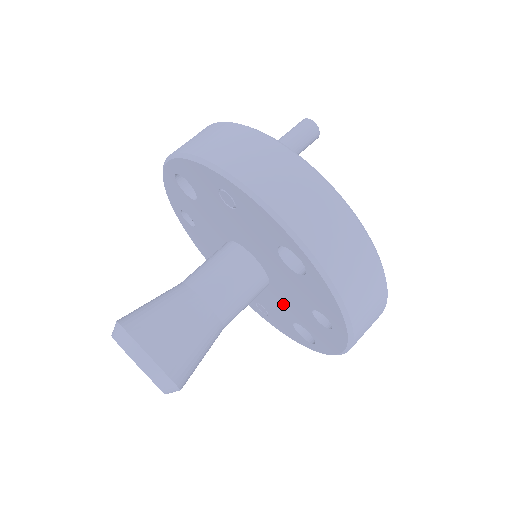
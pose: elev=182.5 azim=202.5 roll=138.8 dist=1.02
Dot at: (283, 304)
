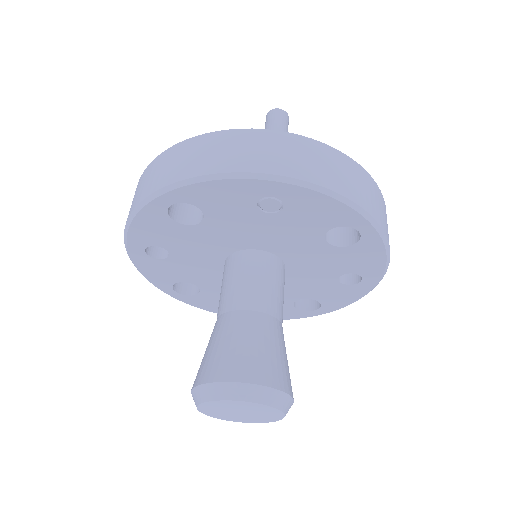
Dot at: (292, 288)
